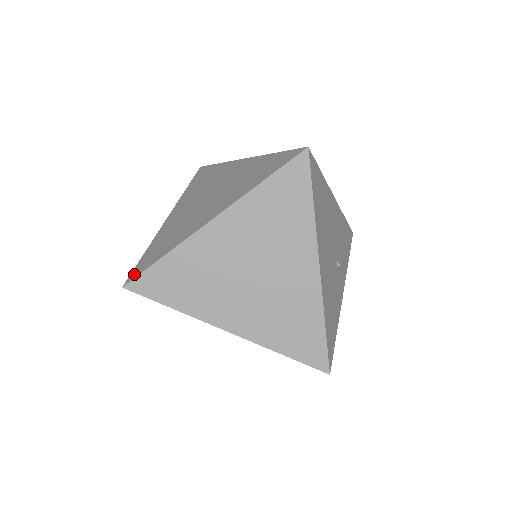
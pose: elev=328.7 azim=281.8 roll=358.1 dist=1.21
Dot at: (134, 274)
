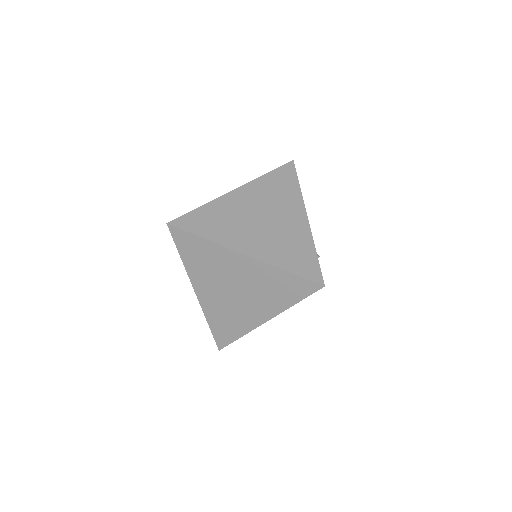
Dot at: occluded
